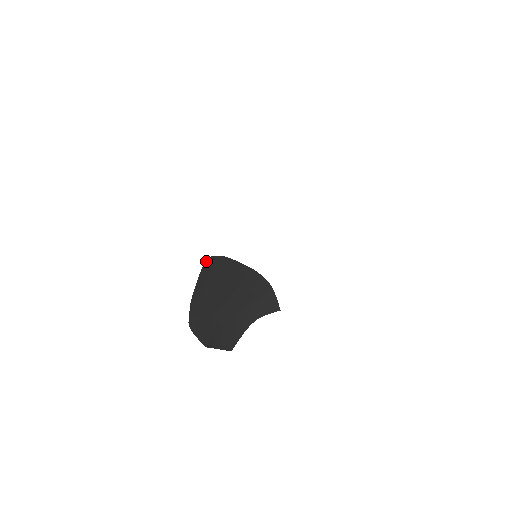
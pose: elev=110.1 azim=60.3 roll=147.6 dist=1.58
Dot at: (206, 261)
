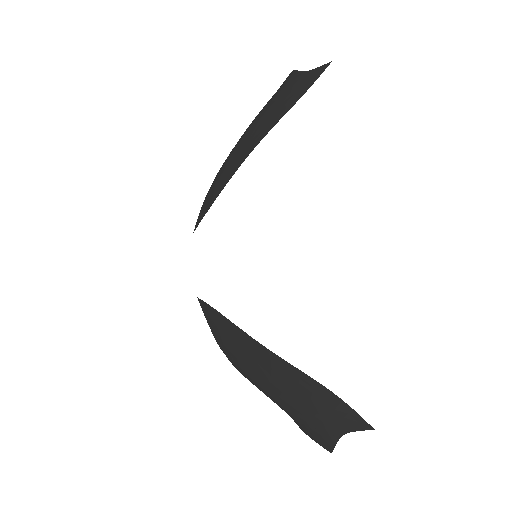
Dot at: (201, 304)
